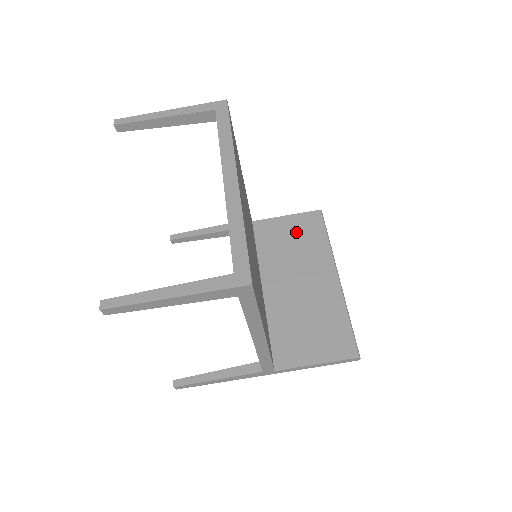
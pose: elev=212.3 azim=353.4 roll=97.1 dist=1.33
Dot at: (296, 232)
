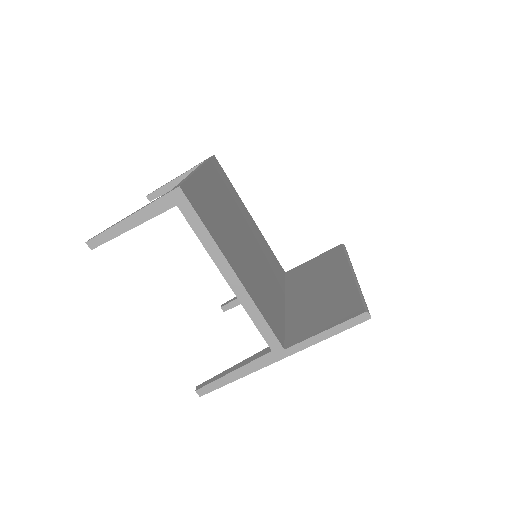
Dot at: (319, 263)
